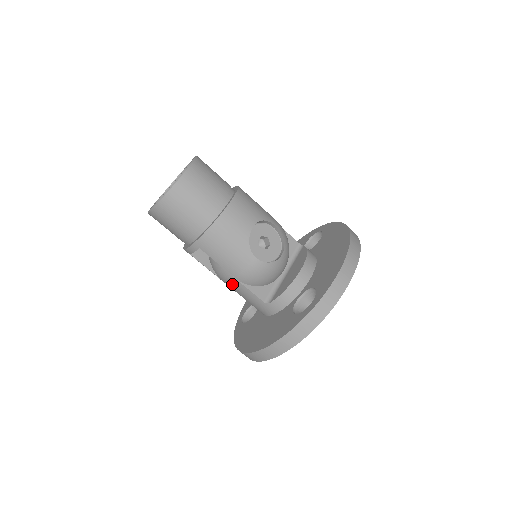
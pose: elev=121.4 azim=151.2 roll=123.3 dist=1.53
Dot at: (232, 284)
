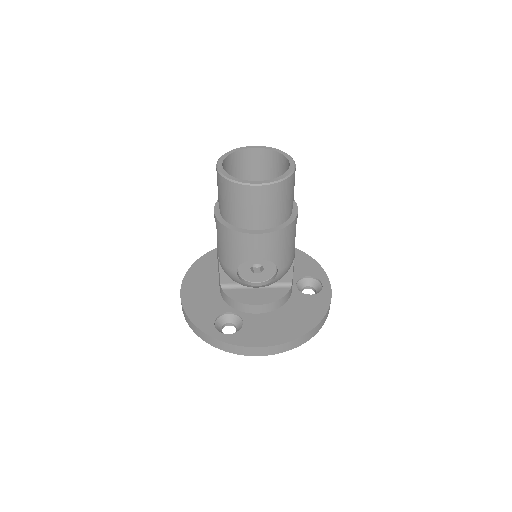
Dot at: occluded
